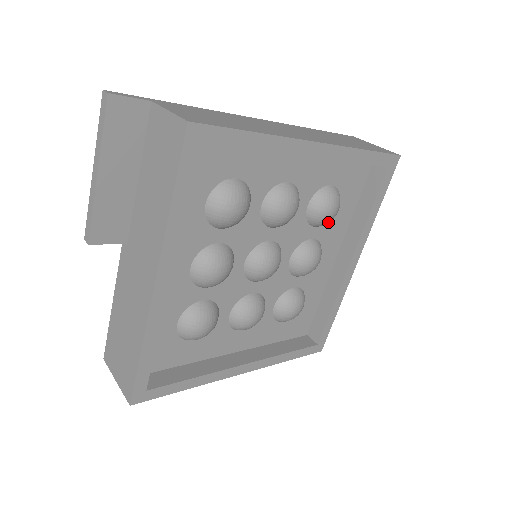
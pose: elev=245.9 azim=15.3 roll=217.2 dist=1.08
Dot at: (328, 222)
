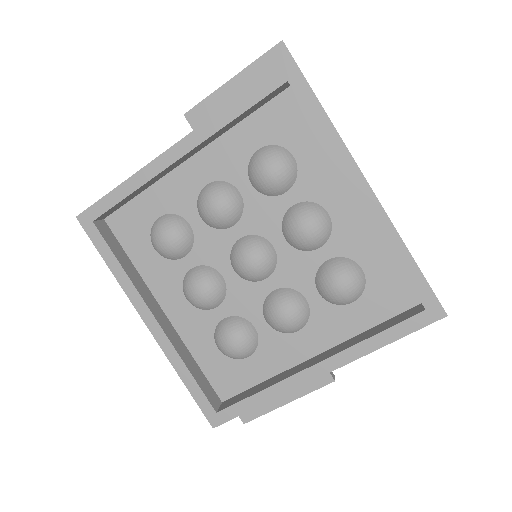
Dot at: (330, 296)
